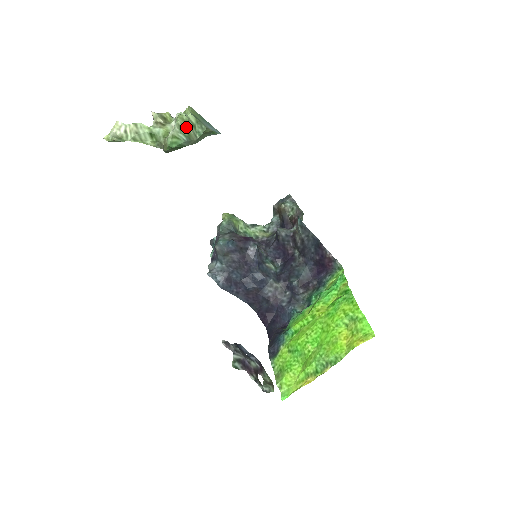
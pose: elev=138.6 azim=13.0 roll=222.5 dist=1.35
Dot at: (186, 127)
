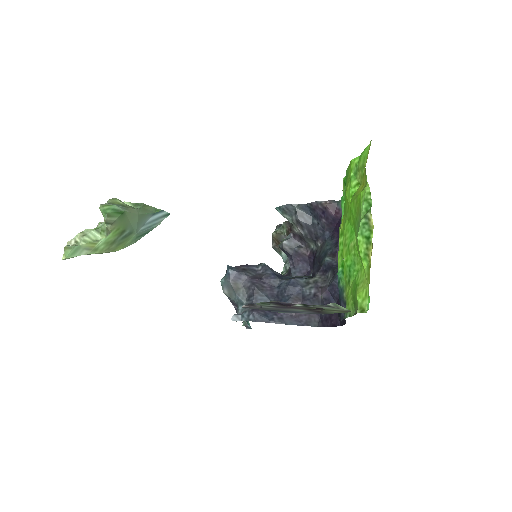
Dot at: (118, 203)
